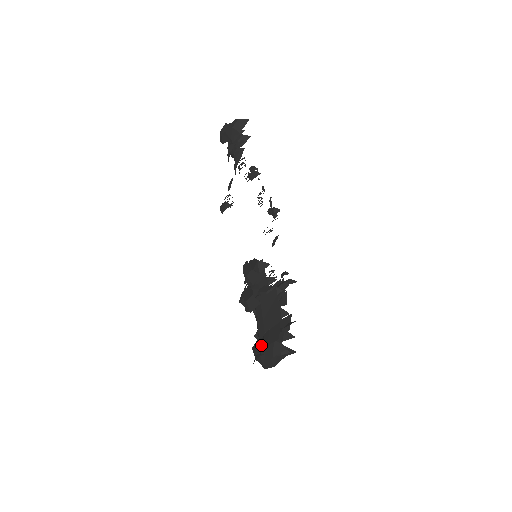
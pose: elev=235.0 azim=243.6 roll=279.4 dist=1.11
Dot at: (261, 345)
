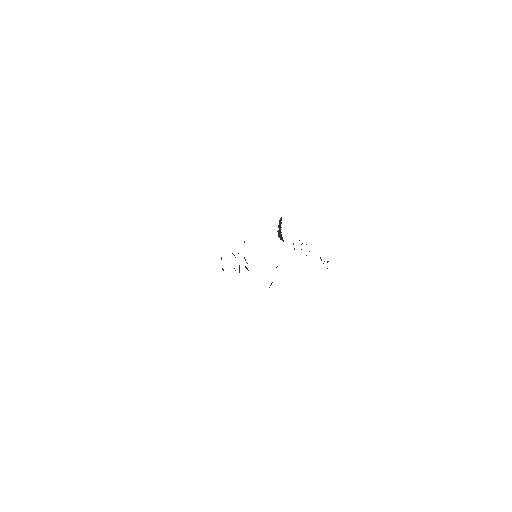
Dot at: occluded
